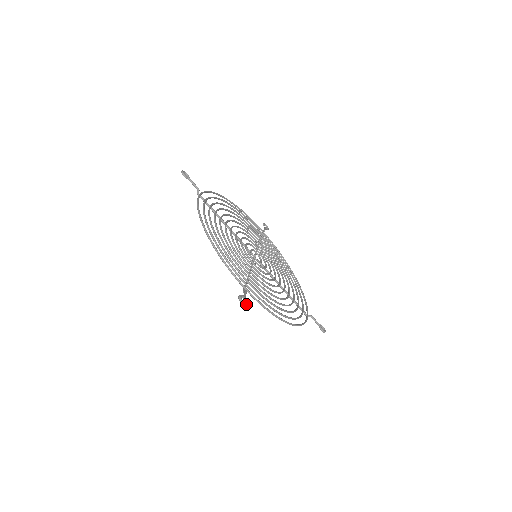
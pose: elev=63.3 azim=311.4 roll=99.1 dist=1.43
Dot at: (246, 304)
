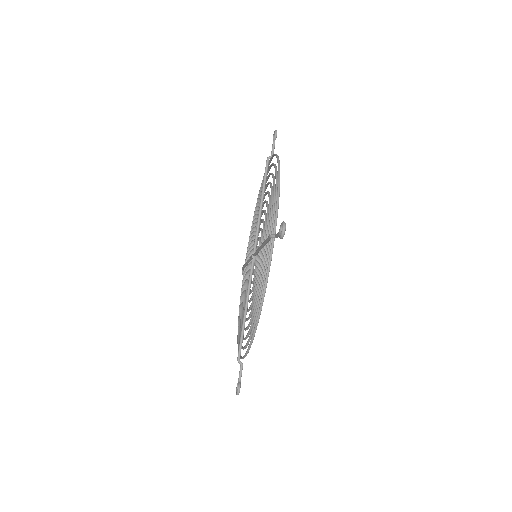
Dot at: (284, 234)
